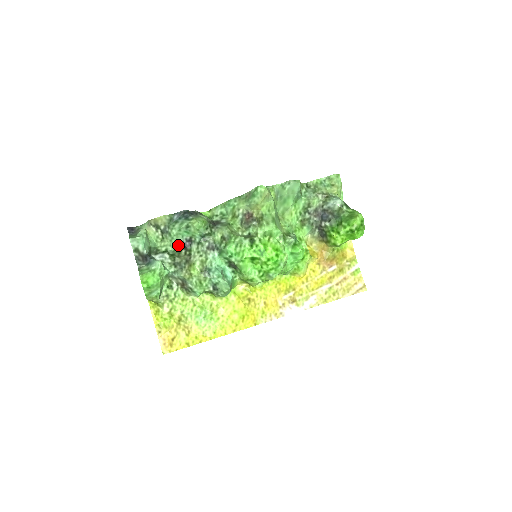
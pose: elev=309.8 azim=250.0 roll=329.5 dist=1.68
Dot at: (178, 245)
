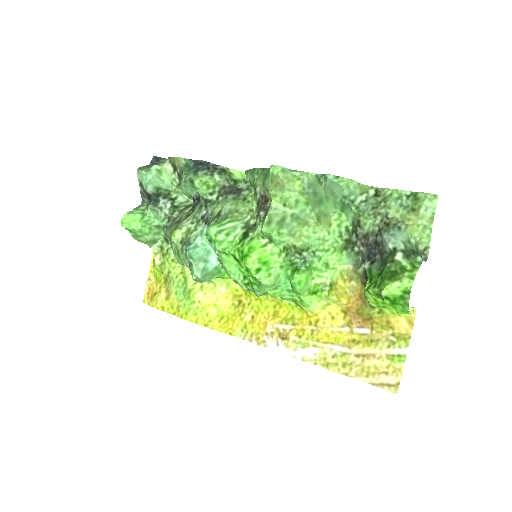
Dot at: (191, 198)
